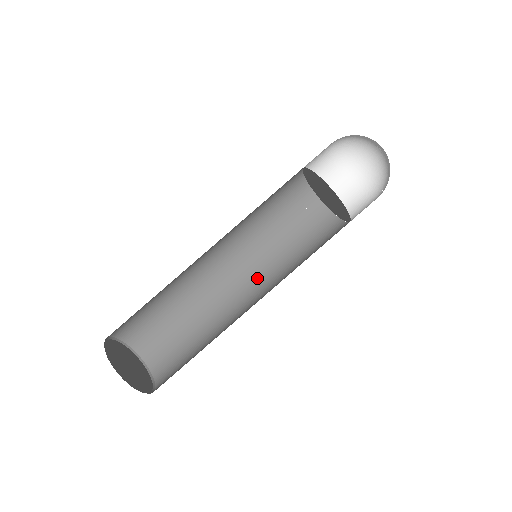
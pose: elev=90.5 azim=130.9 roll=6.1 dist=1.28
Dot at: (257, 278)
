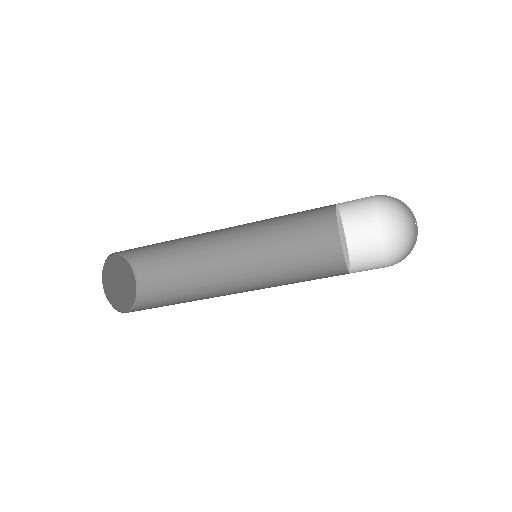
Dot at: (243, 231)
